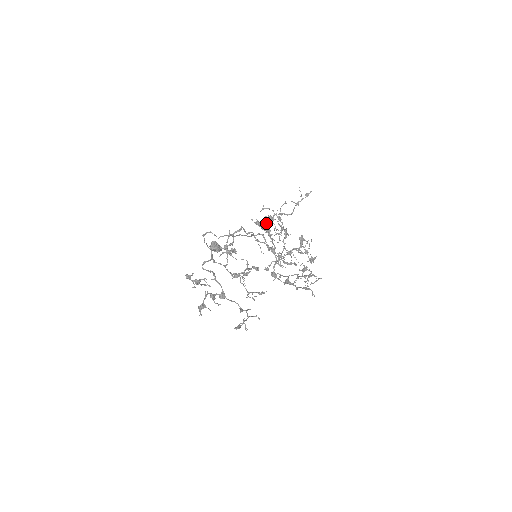
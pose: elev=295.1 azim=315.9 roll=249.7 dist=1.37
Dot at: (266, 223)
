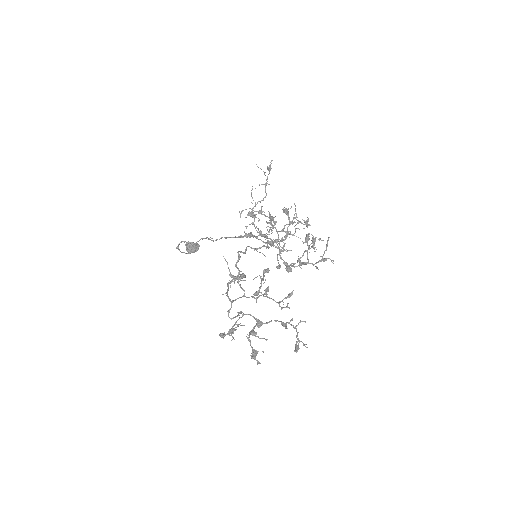
Dot at: (250, 224)
